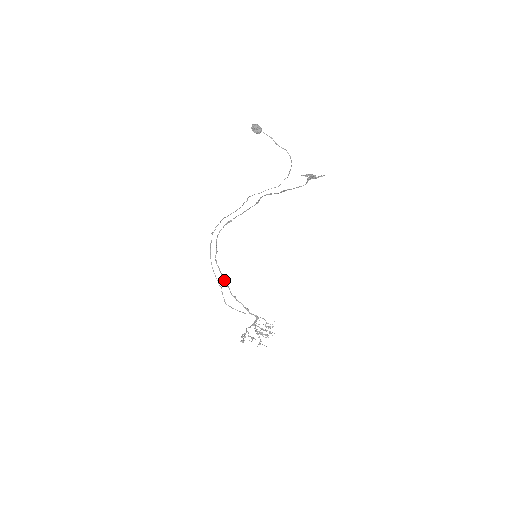
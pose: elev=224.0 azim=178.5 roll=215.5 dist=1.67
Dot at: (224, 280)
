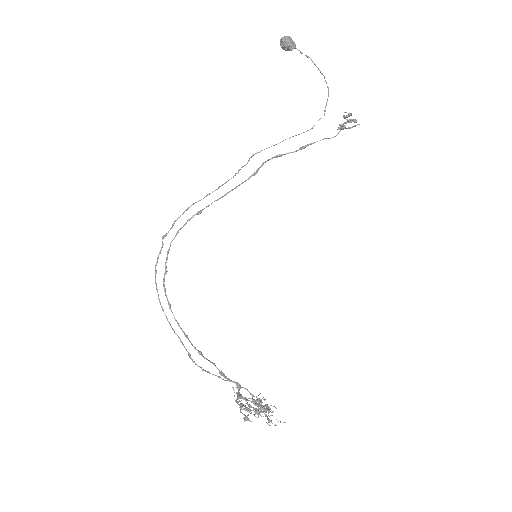
Dot at: (178, 324)
